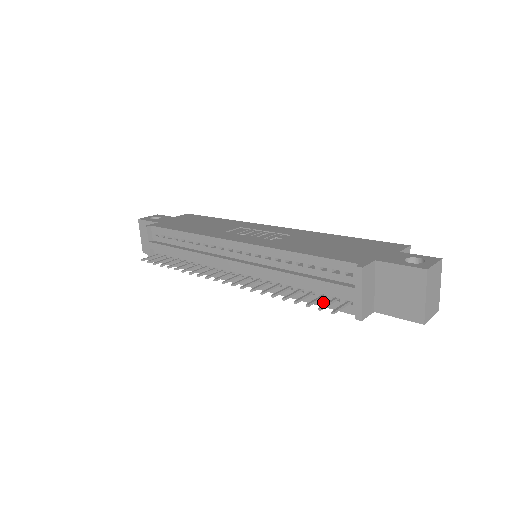
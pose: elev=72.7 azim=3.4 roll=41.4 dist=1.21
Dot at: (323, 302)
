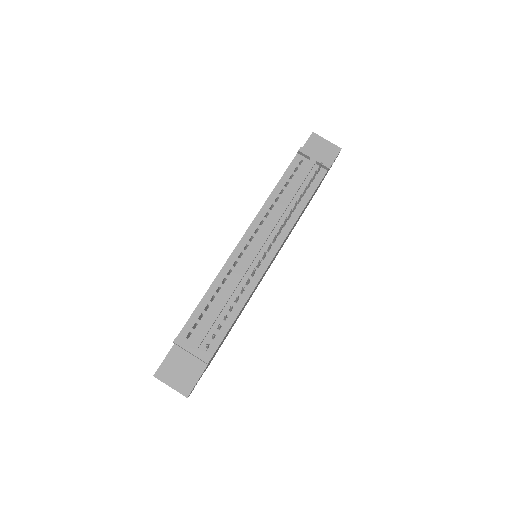
Dot at: (312, 189)
